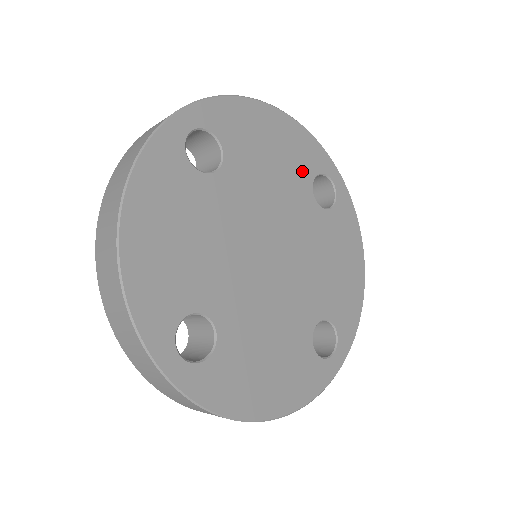
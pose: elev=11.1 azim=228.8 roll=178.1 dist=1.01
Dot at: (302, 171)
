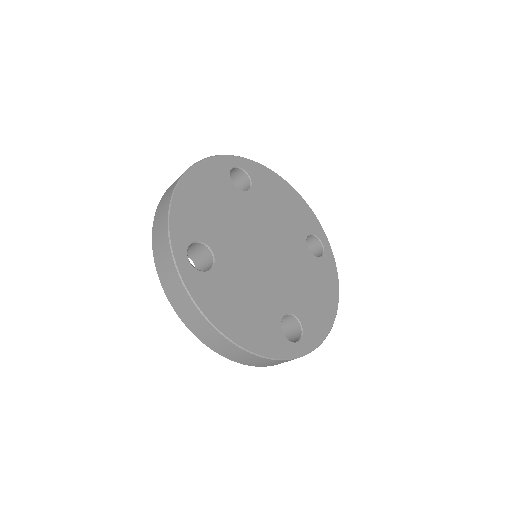
Dot at: (301, 225)
